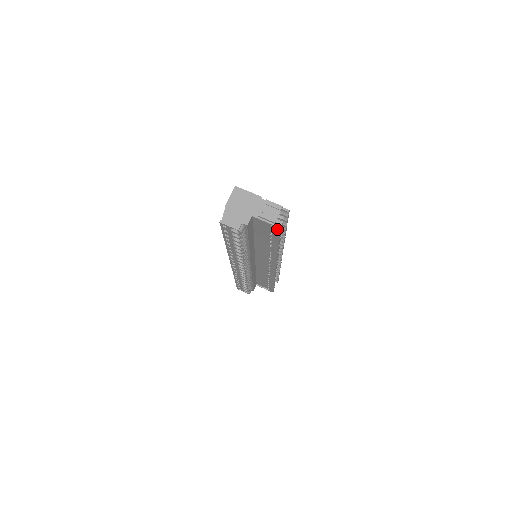
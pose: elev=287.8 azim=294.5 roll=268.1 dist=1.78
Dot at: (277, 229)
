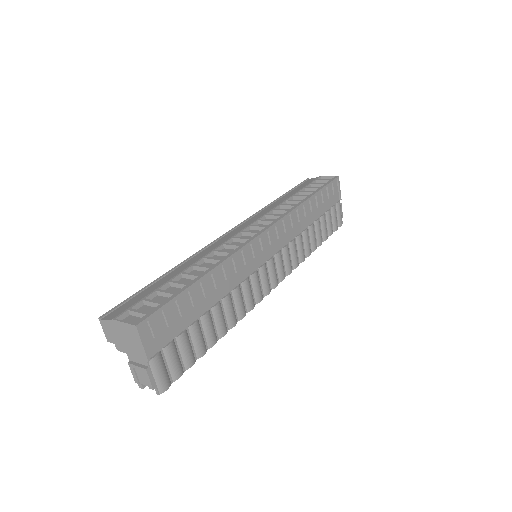
Dot at: occluded
